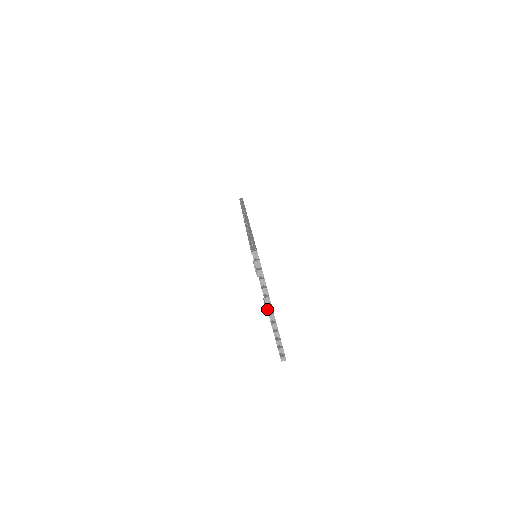
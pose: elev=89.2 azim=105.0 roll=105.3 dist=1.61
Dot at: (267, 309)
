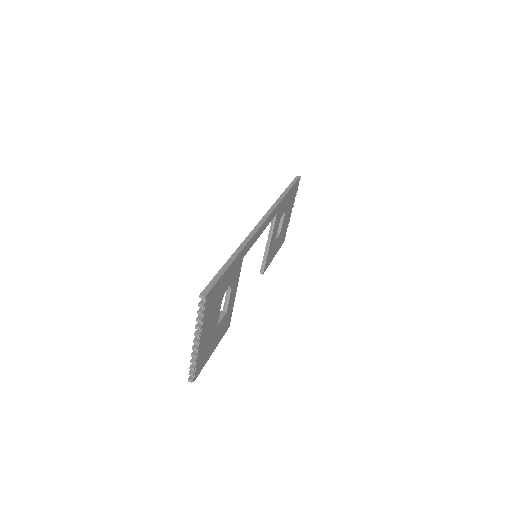
Dot at: (193, 342)
